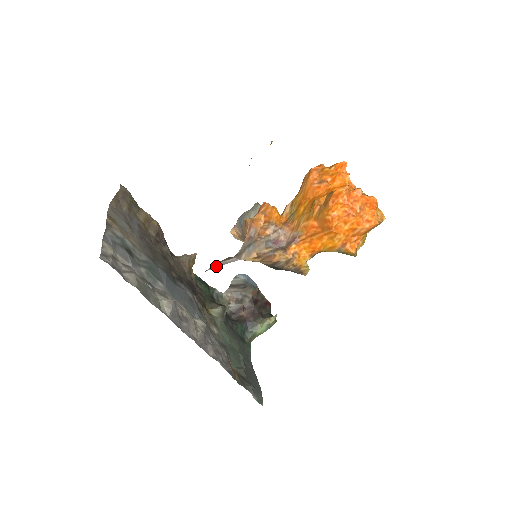
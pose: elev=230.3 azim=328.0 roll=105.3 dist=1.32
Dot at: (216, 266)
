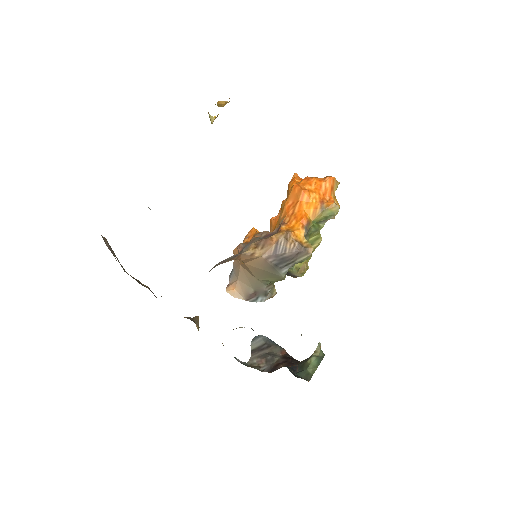
Dot at: (219, 264)
